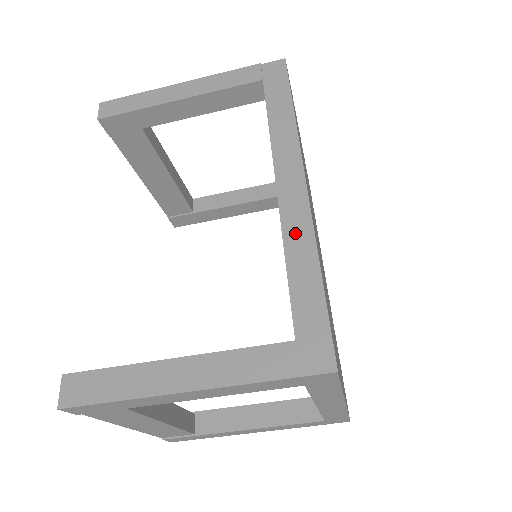
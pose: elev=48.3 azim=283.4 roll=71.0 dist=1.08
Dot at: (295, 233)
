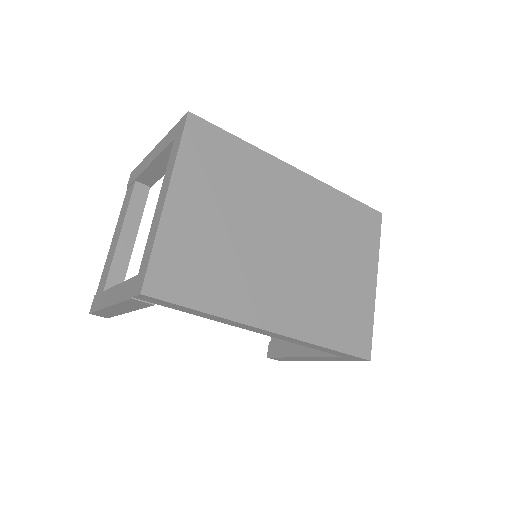
Dot at: (297, 343)
